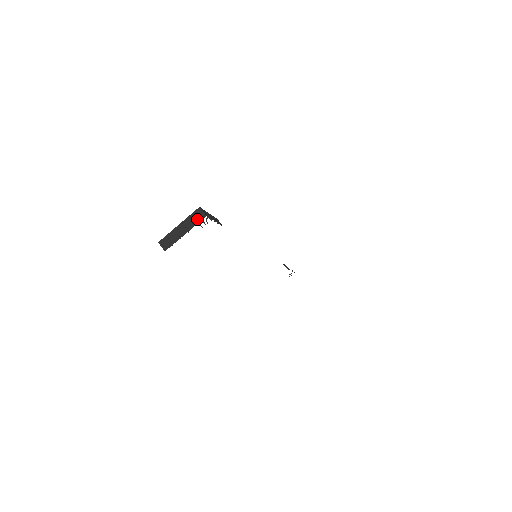
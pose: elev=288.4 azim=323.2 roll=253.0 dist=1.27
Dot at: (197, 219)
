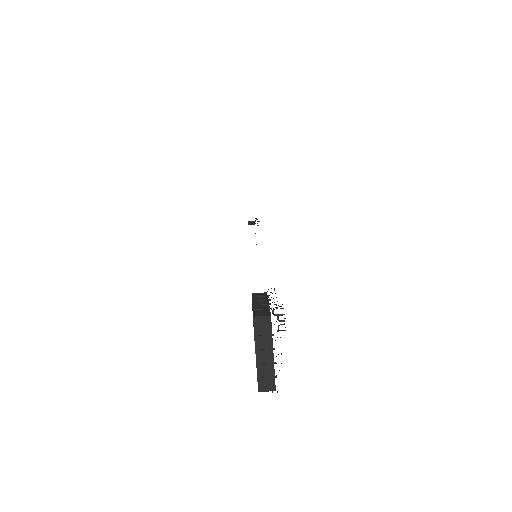
Dot at: (266, 329)
